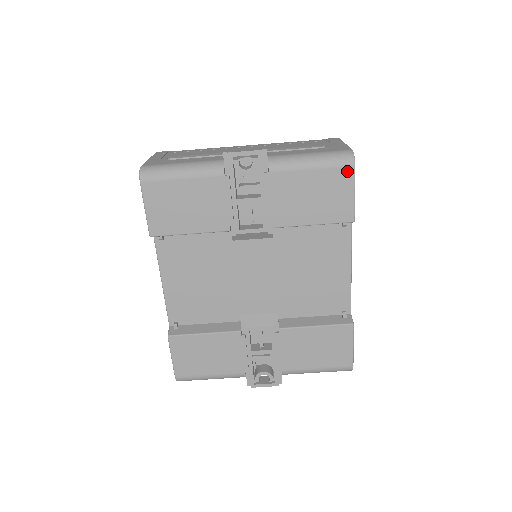
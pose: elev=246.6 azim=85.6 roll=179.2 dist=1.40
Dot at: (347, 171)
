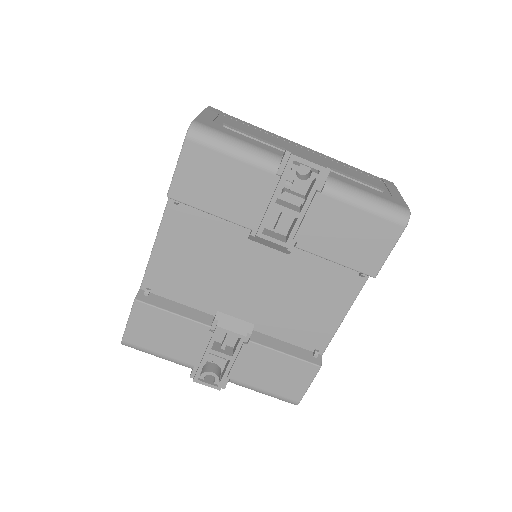
Dot at: (396, 229)
